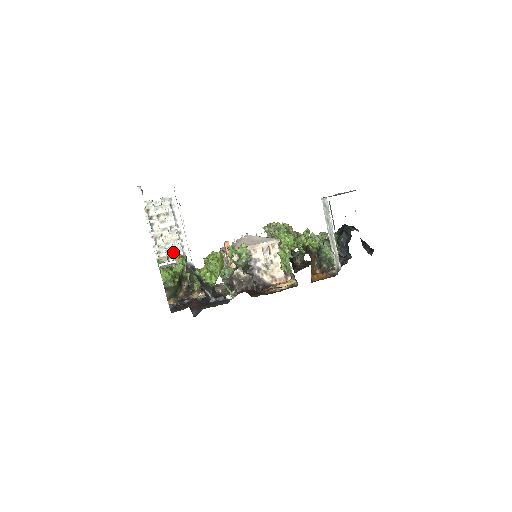
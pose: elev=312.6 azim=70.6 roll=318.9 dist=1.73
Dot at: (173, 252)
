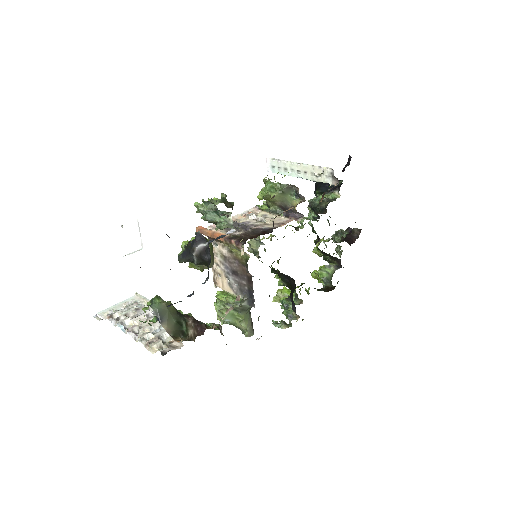
Dot at: (163, 331)
